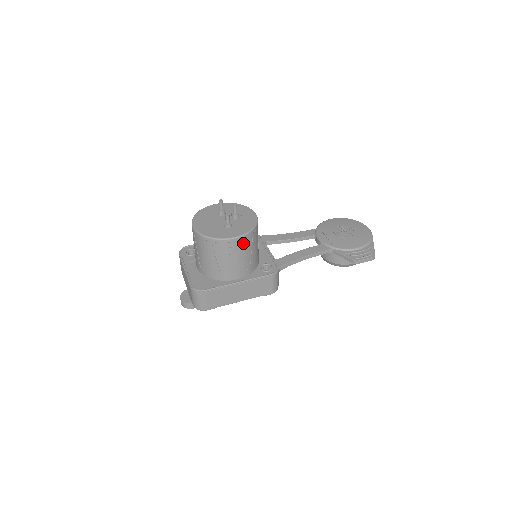
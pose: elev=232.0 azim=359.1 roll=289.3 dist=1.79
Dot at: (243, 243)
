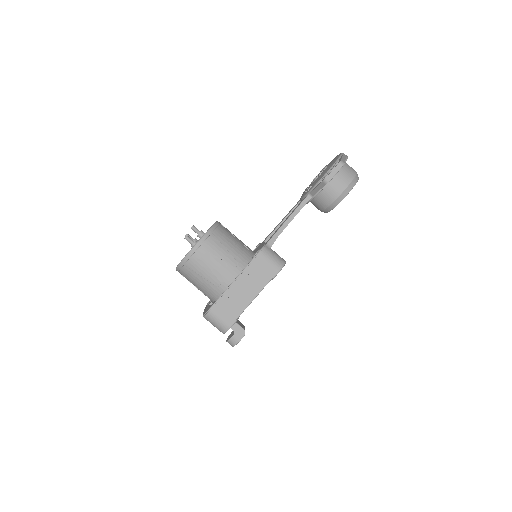
Dot at: (207, 246)
